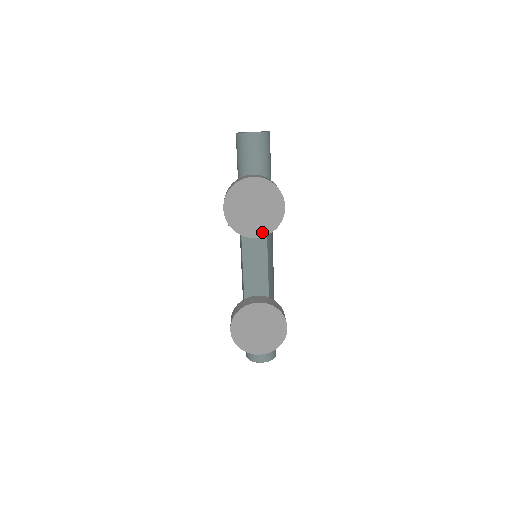
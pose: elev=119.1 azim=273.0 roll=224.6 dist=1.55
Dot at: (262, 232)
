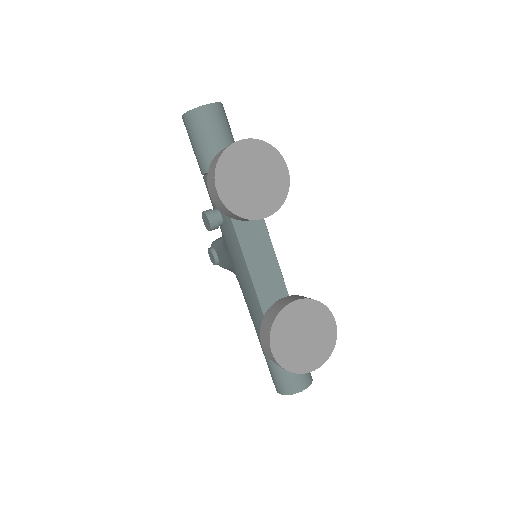
Dot at: (271, 208)
